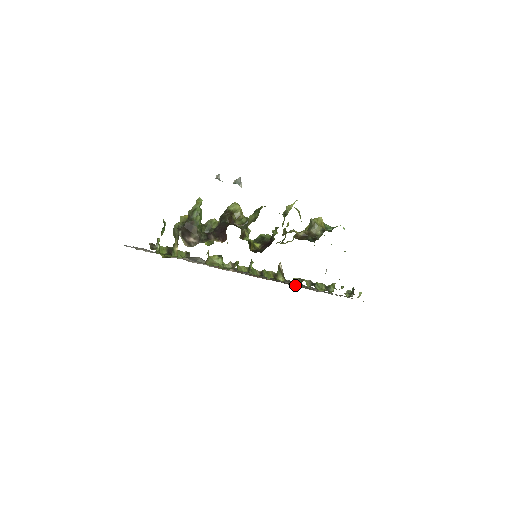
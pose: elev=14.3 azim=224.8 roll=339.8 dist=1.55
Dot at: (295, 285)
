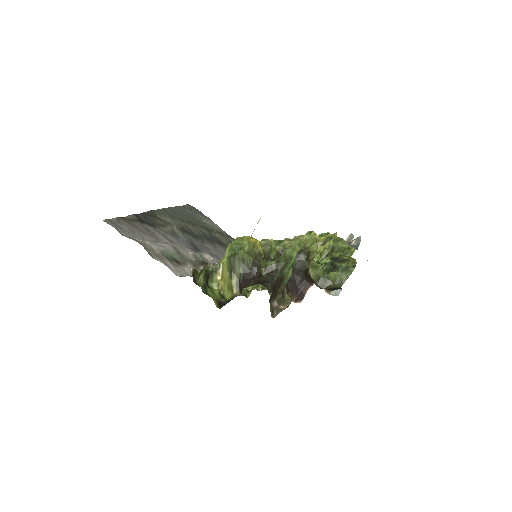
Dot at: occluded
